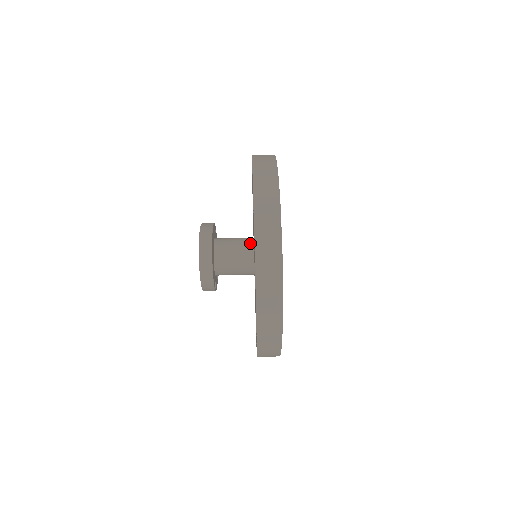
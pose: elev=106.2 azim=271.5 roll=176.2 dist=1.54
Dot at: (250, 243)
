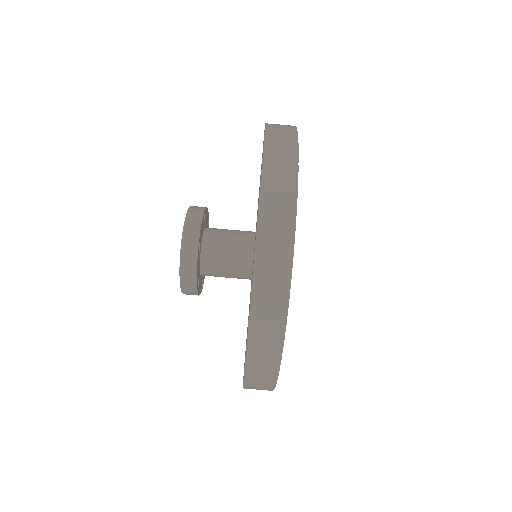
Dot at: (251, 233)
